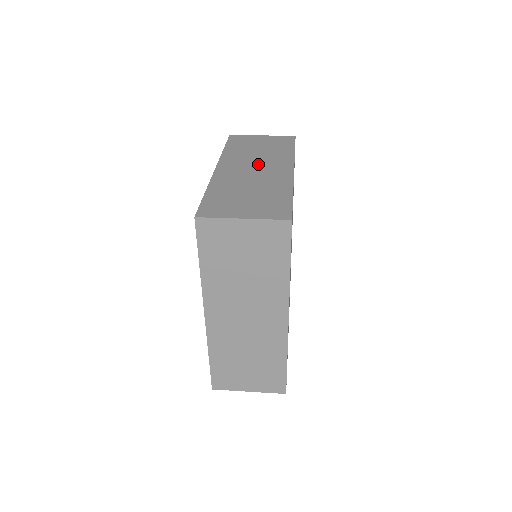
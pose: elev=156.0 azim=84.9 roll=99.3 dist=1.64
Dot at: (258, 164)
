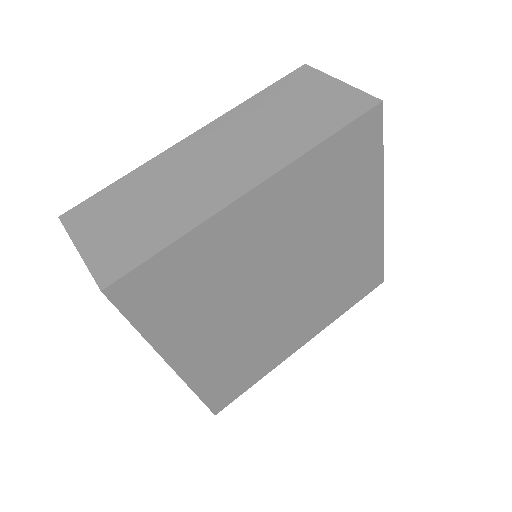
Dot at: (236, 151)
